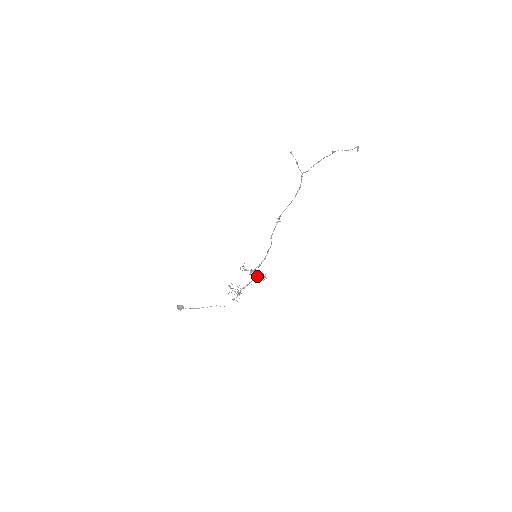
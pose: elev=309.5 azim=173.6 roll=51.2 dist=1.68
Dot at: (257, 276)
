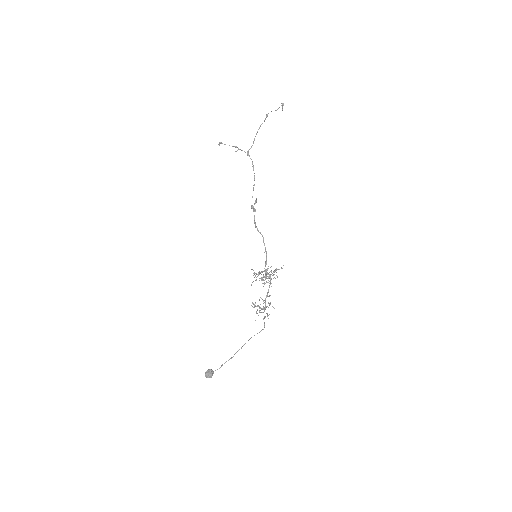
Dot at: occluded
